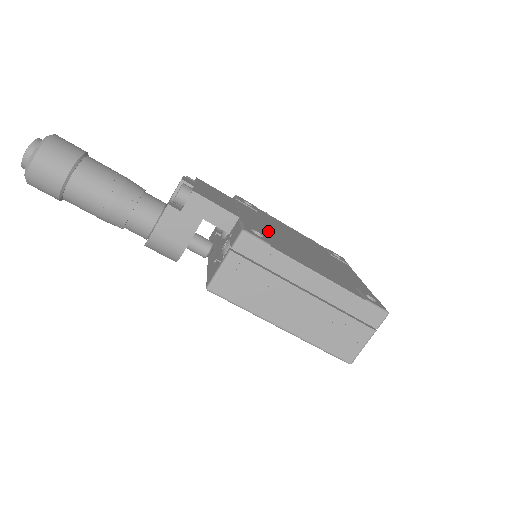
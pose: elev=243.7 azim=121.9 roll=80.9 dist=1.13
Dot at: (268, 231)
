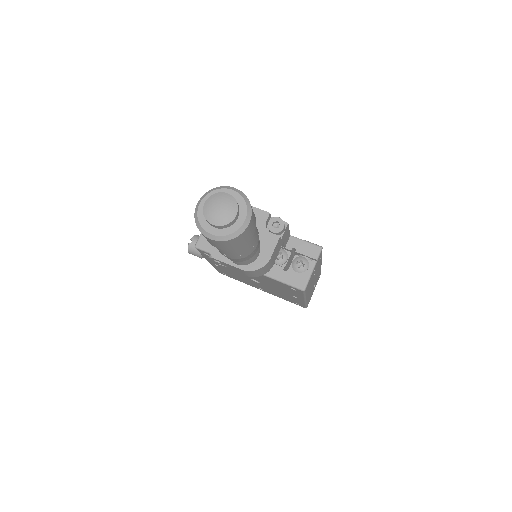
Dot at: occluded
